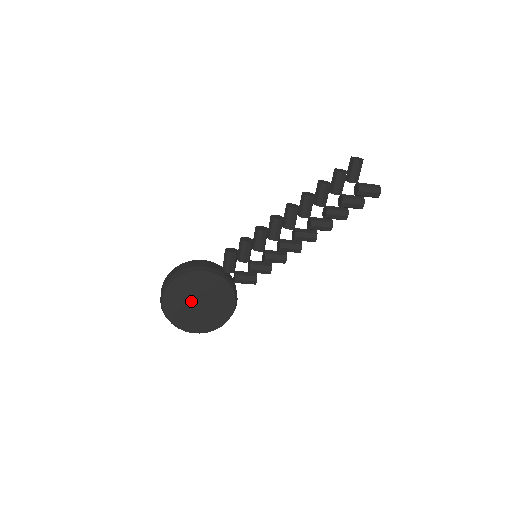
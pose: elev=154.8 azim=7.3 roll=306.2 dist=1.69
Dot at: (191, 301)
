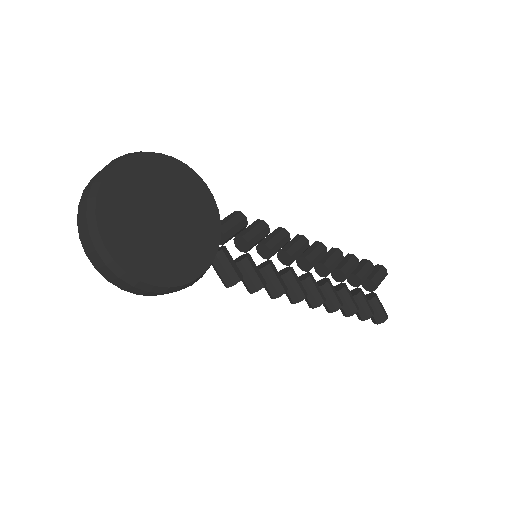
Dot at: (158, 203)
